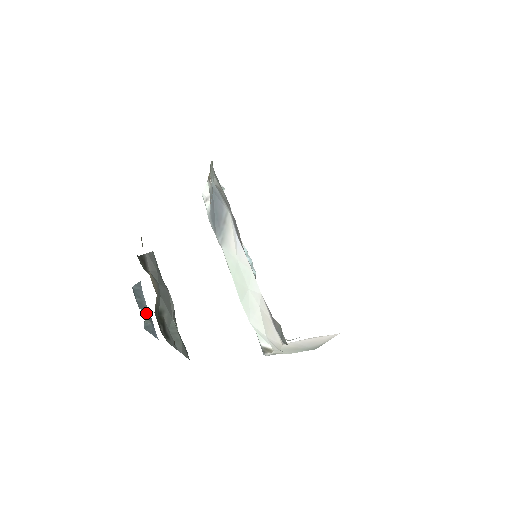
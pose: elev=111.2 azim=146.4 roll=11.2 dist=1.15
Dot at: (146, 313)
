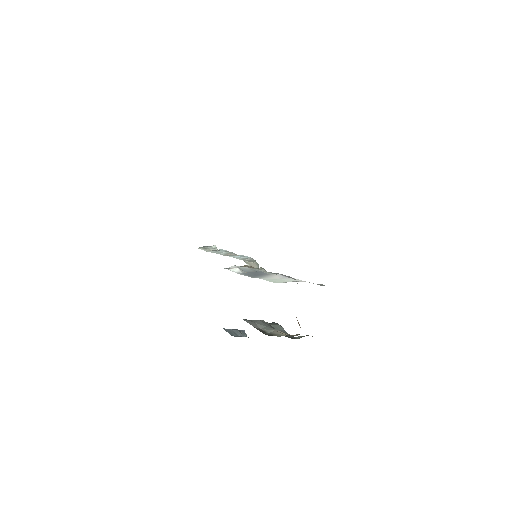
Dot at: (240, 333)
